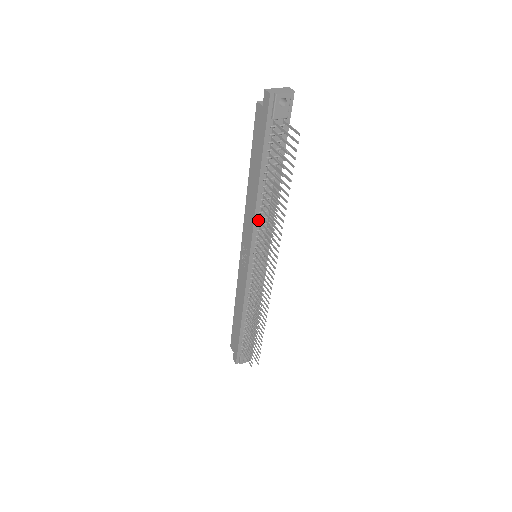
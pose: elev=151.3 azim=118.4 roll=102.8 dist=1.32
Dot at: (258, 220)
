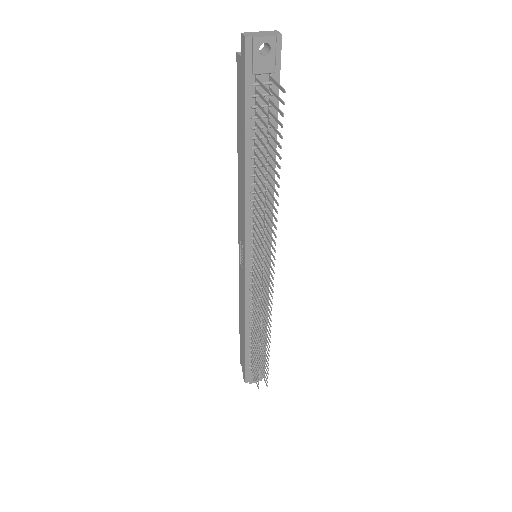
Dot at: (251, 210)
